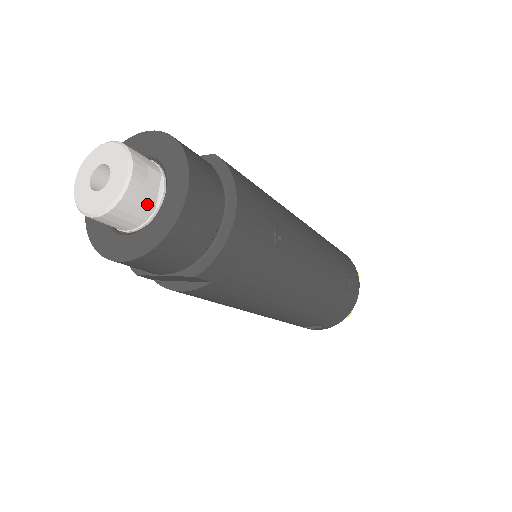
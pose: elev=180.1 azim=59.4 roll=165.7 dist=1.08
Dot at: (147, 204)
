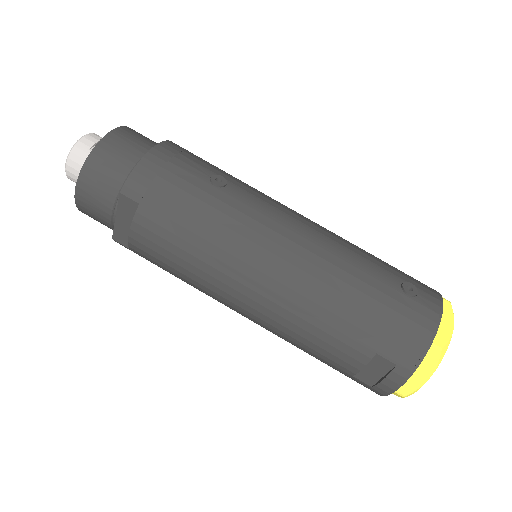
Dot at: occluded
